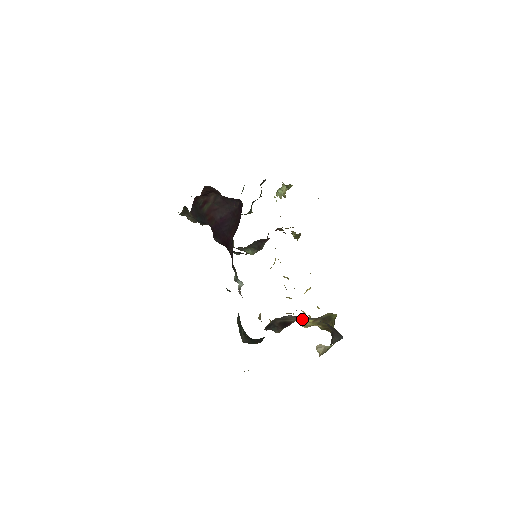
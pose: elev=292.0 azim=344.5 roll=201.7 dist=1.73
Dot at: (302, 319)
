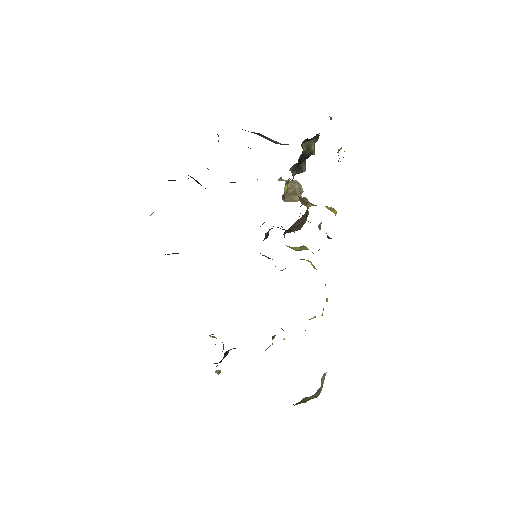
Dot at: occluded
